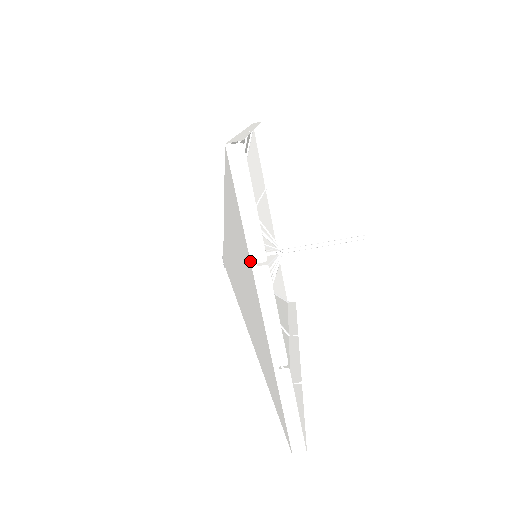
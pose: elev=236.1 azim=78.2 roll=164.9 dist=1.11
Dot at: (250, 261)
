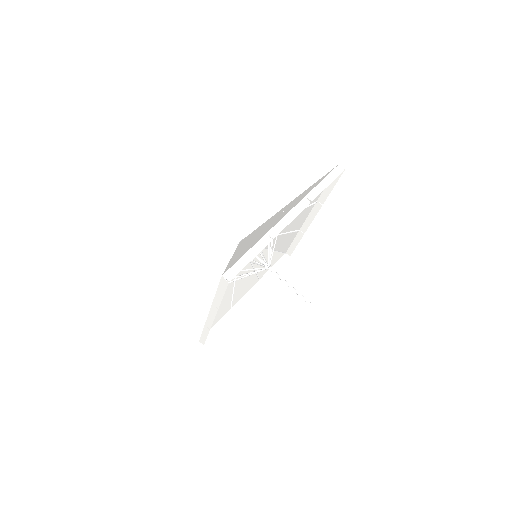
Dot at: (306, 195)
